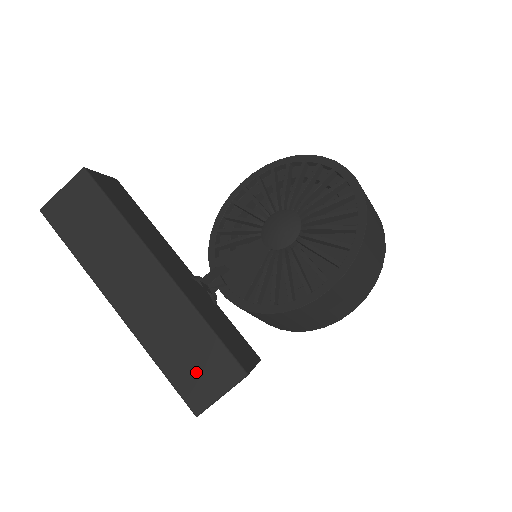
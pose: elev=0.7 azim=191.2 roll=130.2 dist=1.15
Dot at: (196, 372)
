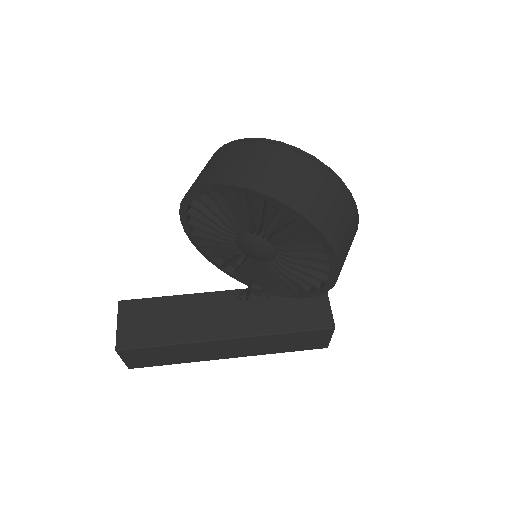
Dot at: (306, 343)
